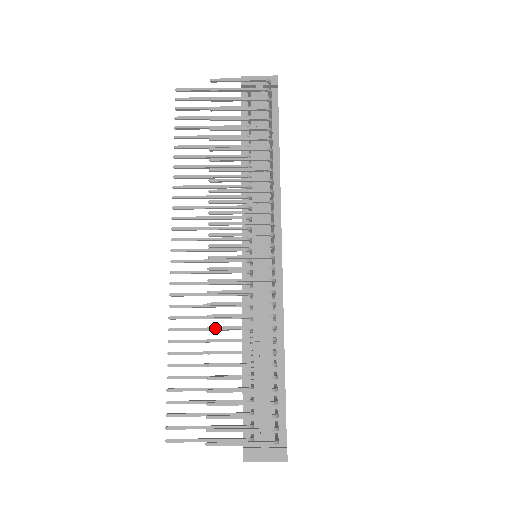
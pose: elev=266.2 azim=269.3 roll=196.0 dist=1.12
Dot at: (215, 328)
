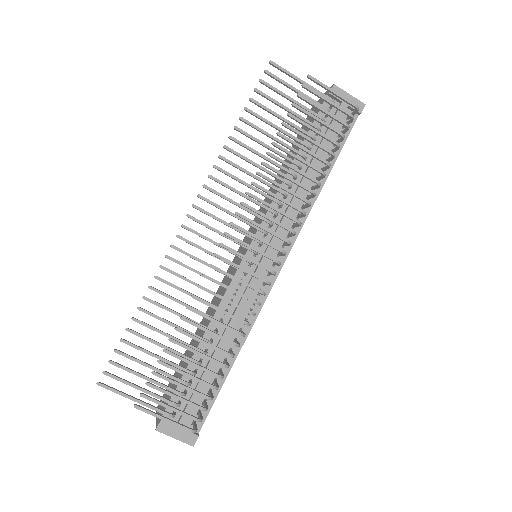
Dot at: (193, 310)
